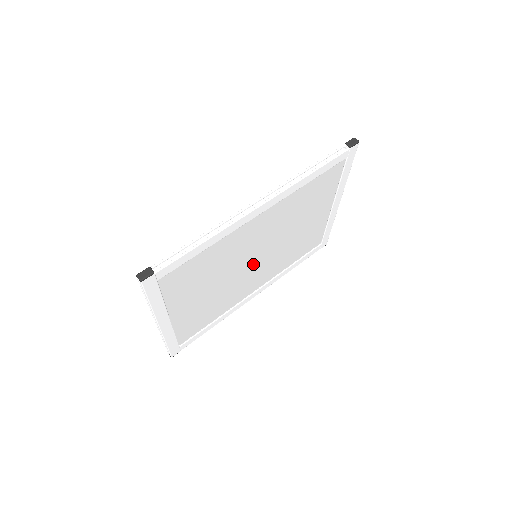
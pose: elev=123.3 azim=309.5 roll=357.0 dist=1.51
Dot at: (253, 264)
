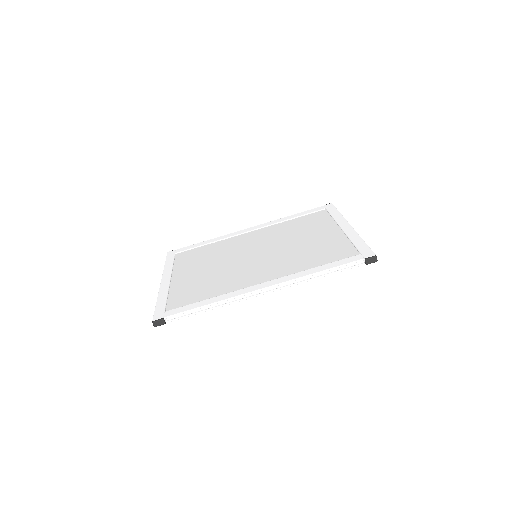
Dot at: (252, 252)
